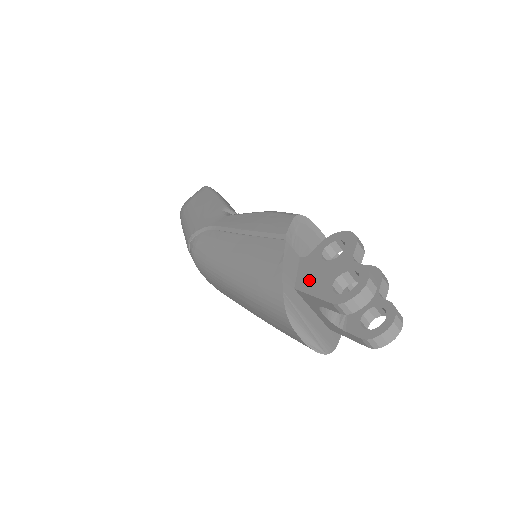
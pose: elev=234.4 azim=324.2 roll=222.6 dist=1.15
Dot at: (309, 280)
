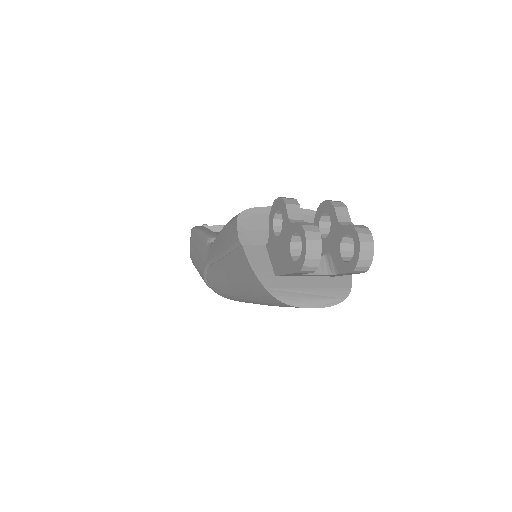
Dot at: (278, 262)
